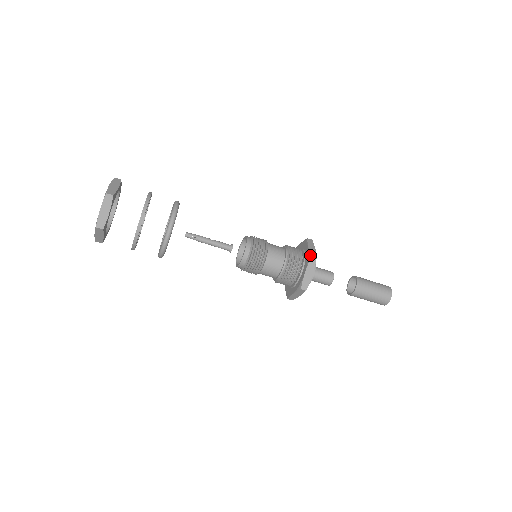
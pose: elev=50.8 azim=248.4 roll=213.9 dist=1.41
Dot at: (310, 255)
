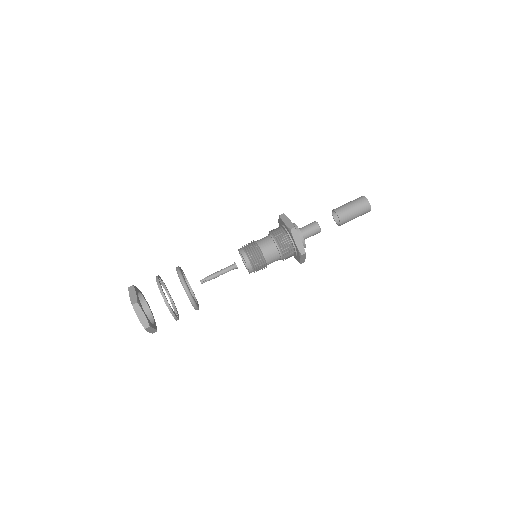
Dot at: (289, 228)
